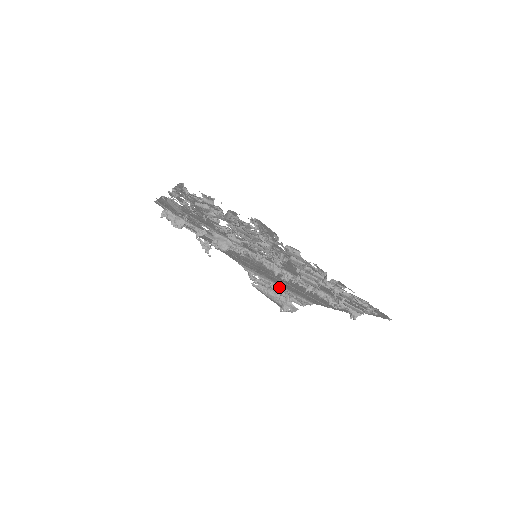
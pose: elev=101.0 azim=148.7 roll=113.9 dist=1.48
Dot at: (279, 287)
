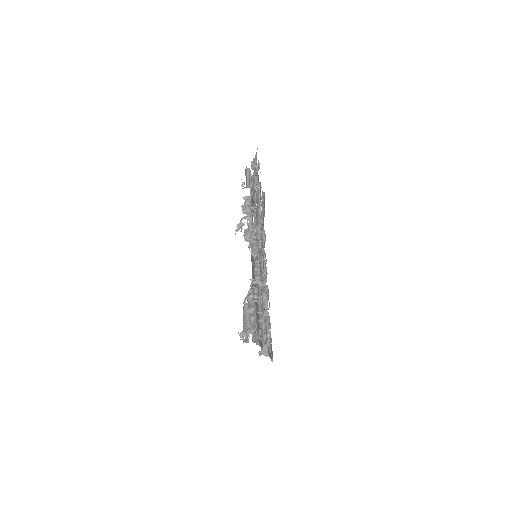
Dot at: (255, 314)
